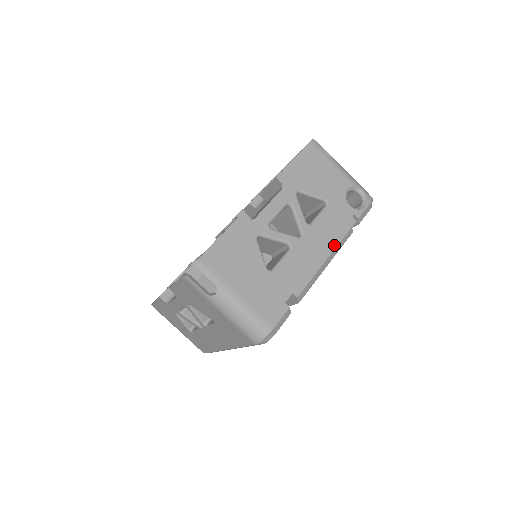
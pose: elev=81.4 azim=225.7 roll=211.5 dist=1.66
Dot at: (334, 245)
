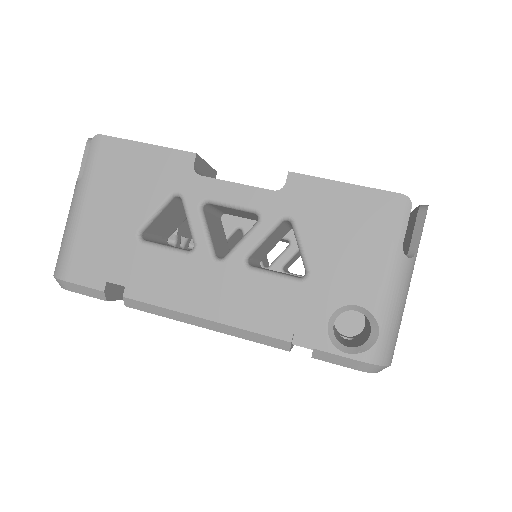
Dot at: (237, 322)
